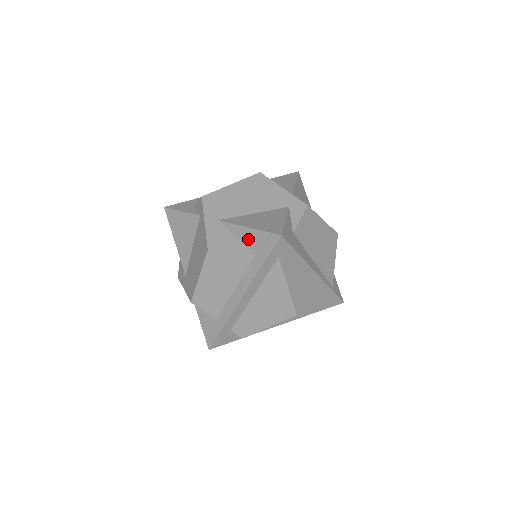
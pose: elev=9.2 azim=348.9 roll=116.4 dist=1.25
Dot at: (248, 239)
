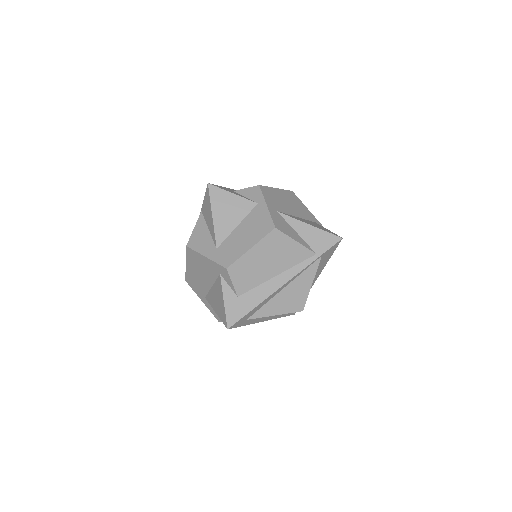
Dot at: occluded
